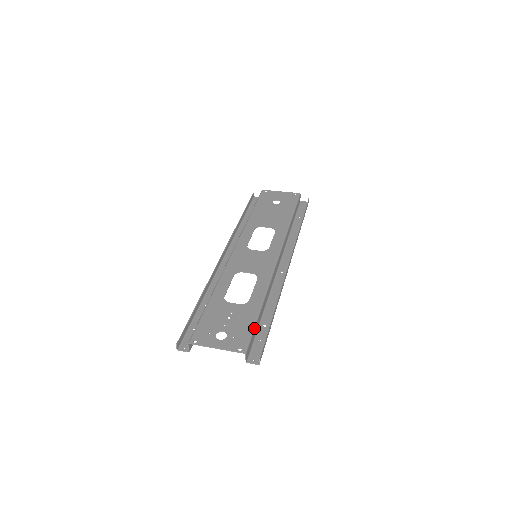
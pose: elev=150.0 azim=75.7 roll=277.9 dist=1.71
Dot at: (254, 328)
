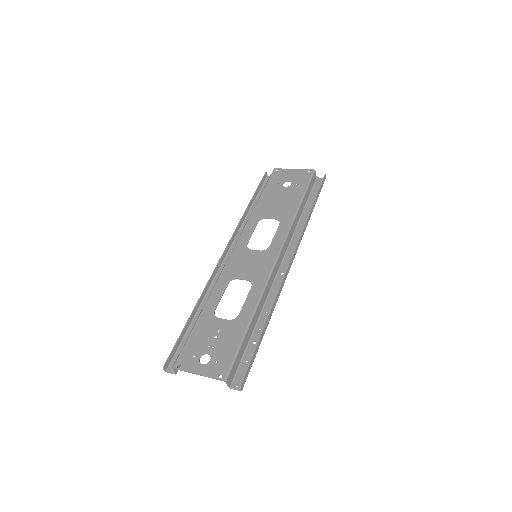
Dot at: (239, 350)
